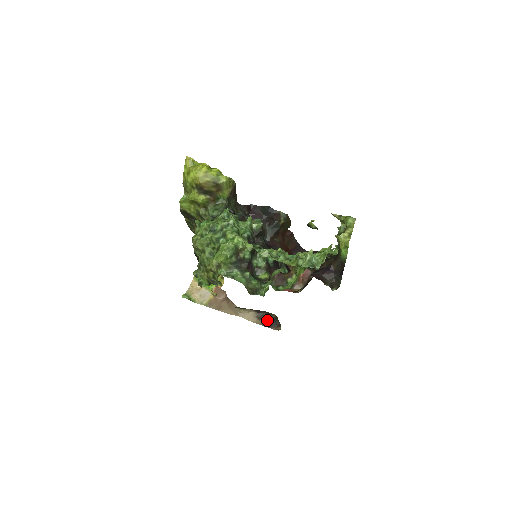
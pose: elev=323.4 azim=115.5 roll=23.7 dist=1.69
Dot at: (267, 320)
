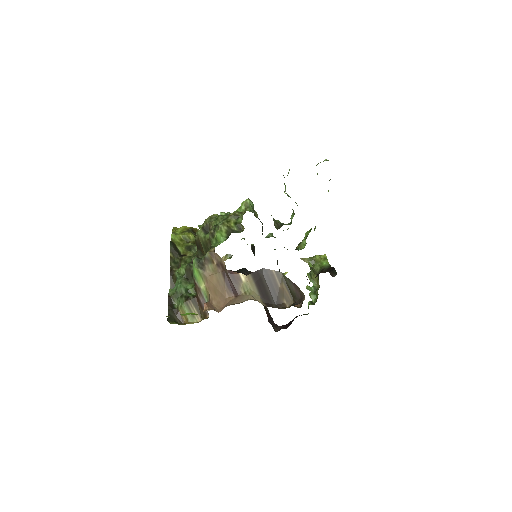
Dot at: occluded
